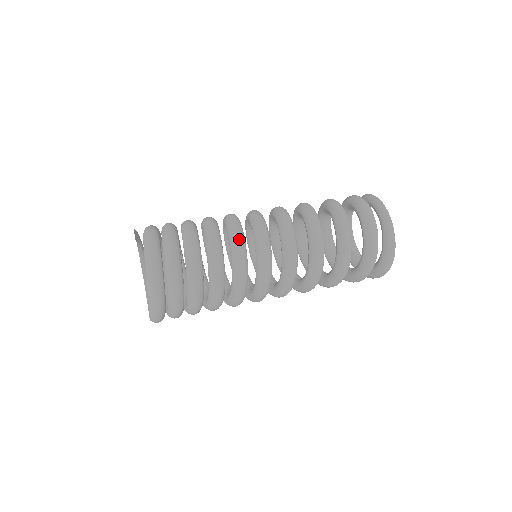
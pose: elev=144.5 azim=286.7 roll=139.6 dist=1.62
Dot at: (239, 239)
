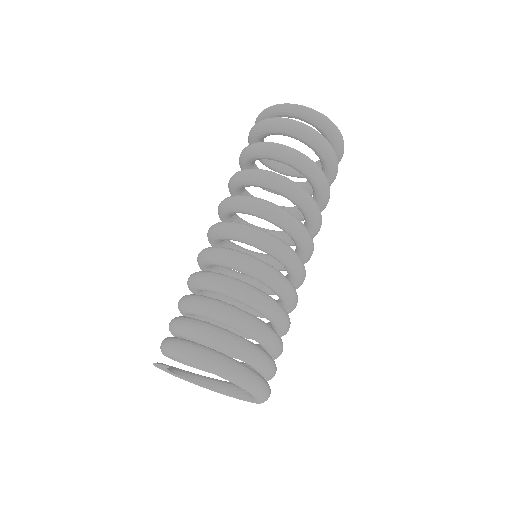
Dot at: (239, 257)
